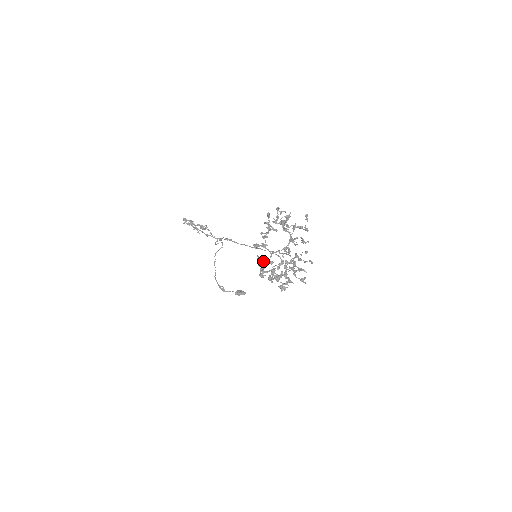
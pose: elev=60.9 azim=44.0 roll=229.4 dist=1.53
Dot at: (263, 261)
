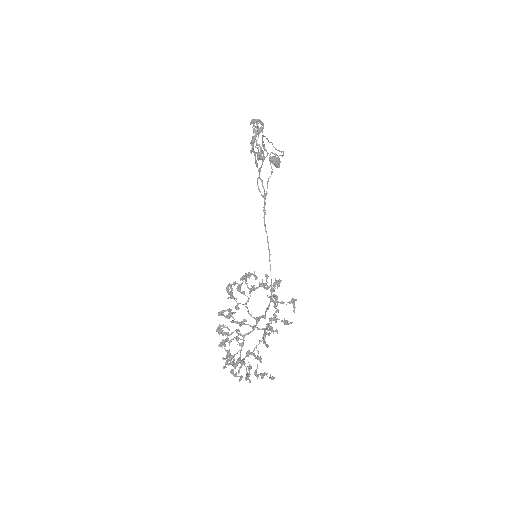
Dot at: (238, 291)
